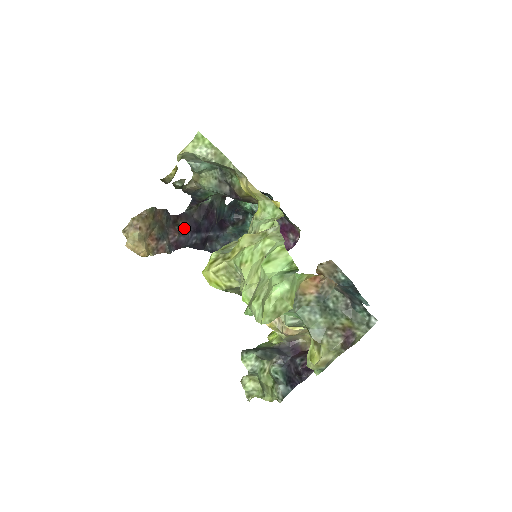
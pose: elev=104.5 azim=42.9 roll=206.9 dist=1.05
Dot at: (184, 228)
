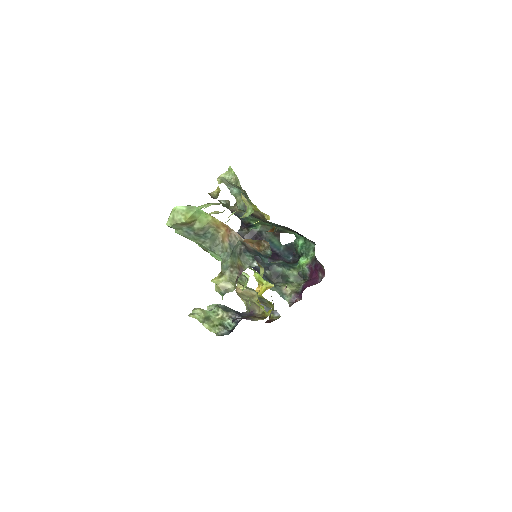
Dot at: occluded
